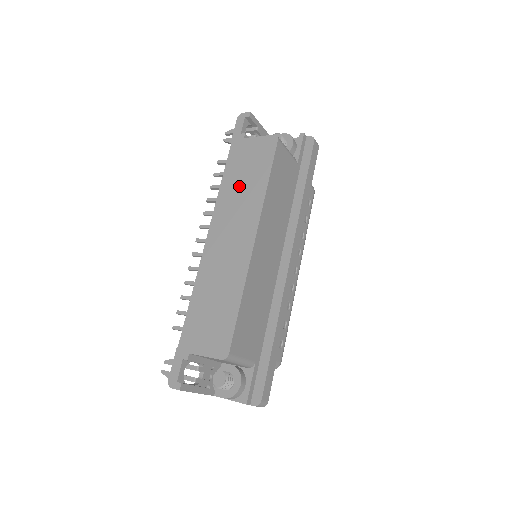
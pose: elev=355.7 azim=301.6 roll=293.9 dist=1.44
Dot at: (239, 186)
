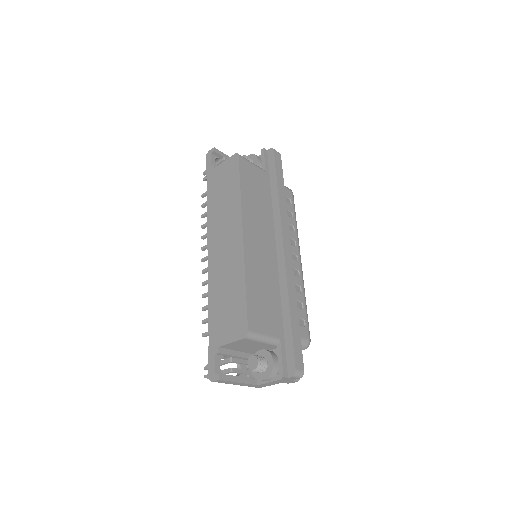
Dot at: (220, 203)
